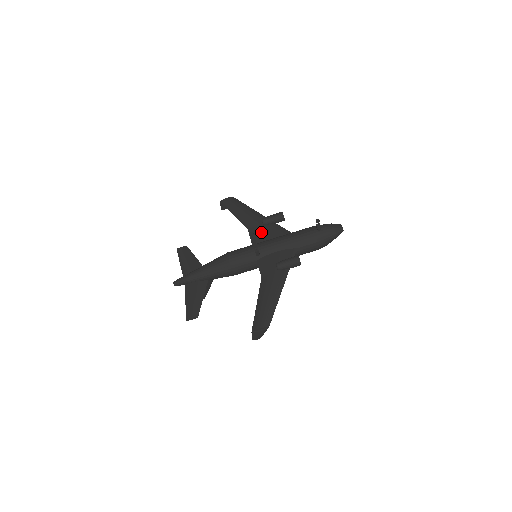
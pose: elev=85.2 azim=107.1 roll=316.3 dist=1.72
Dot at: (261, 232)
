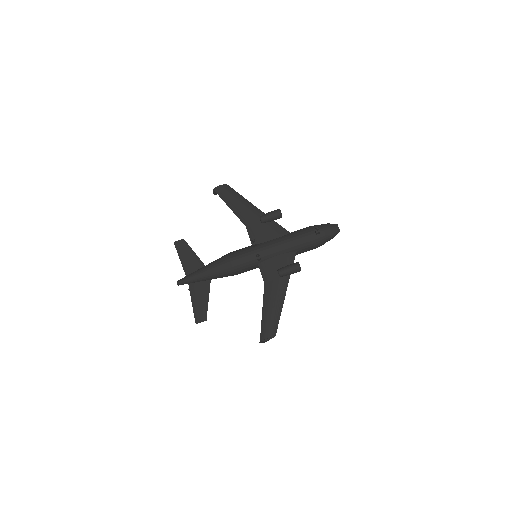
Dot at: (260, 231)
